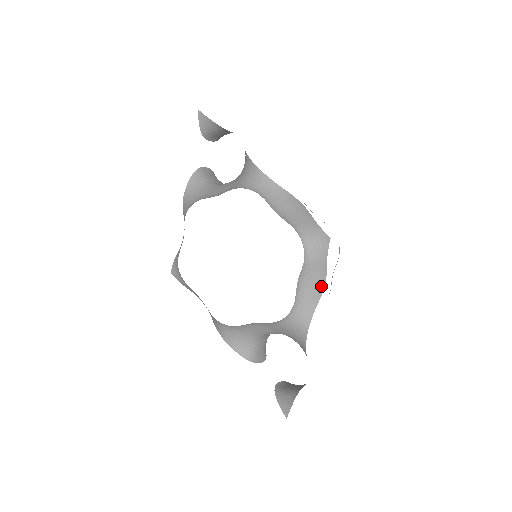
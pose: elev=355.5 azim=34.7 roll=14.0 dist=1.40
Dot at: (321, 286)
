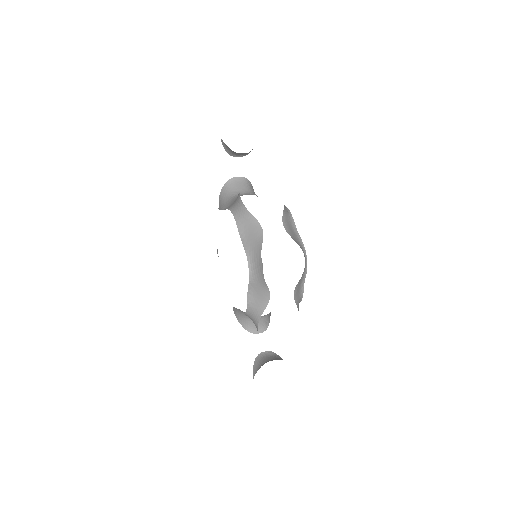
Dot at: (267, 297)
